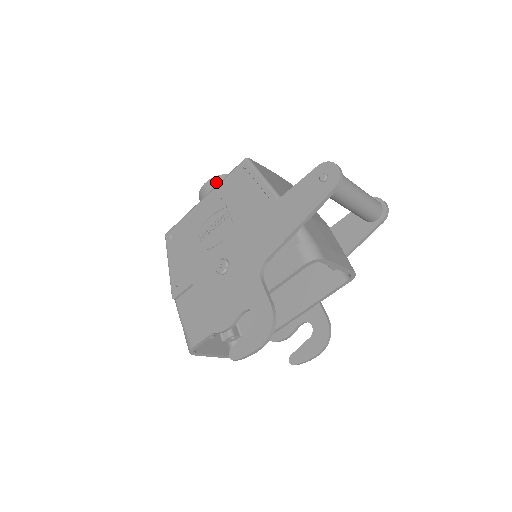
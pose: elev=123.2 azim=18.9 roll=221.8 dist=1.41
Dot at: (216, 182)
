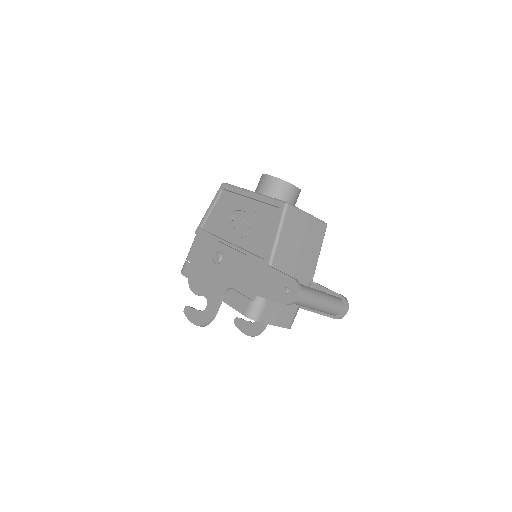
Dot at: (273, 183)
